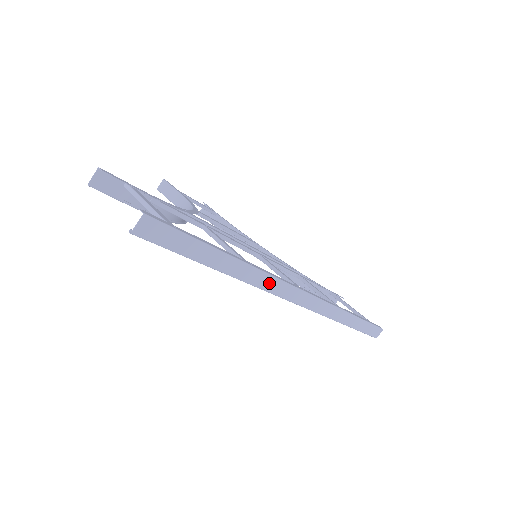
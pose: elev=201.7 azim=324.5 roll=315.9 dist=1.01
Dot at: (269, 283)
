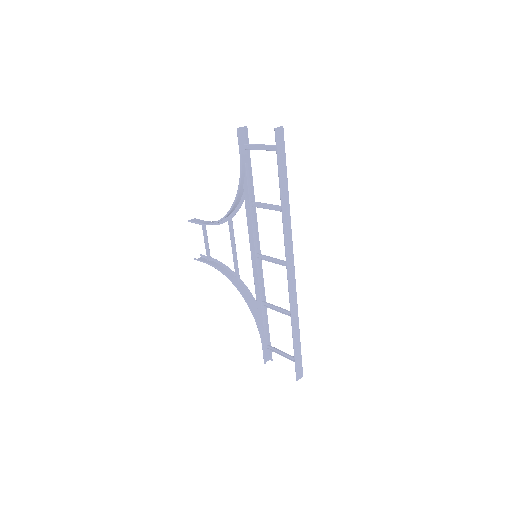
Dot at: (288, 231)
